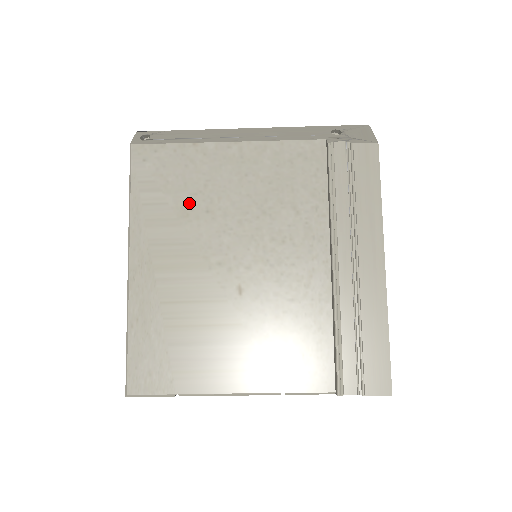
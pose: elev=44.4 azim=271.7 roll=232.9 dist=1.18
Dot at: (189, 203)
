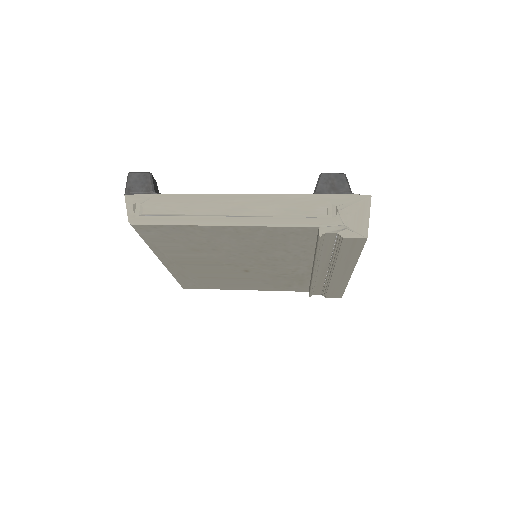
Dot at: (197, 247)
